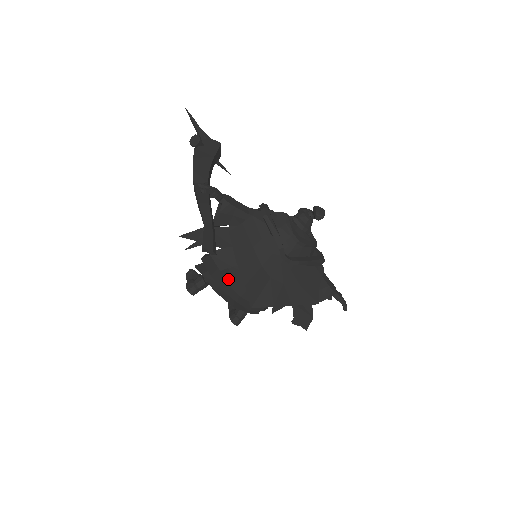
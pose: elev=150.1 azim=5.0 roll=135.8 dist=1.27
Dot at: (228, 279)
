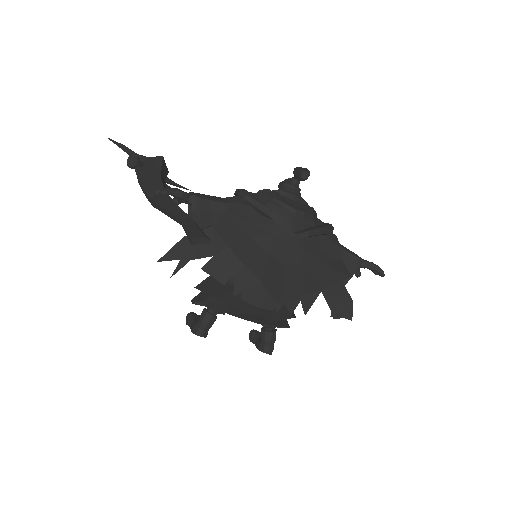
Dot at: (237, 292)
